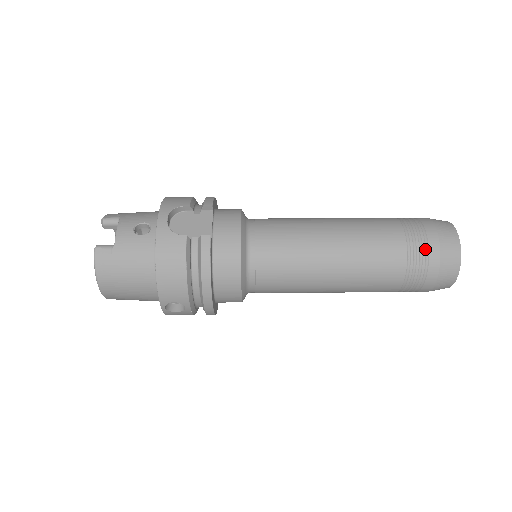
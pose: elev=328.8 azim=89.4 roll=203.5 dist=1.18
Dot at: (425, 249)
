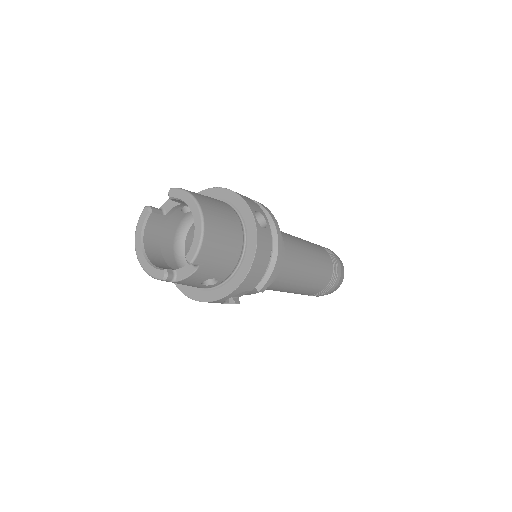
Dot at: occluded
